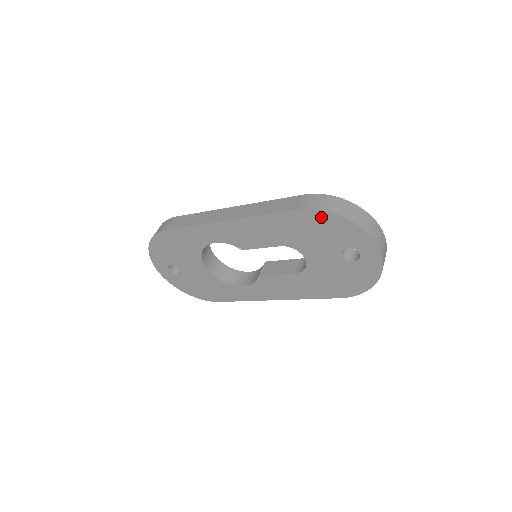
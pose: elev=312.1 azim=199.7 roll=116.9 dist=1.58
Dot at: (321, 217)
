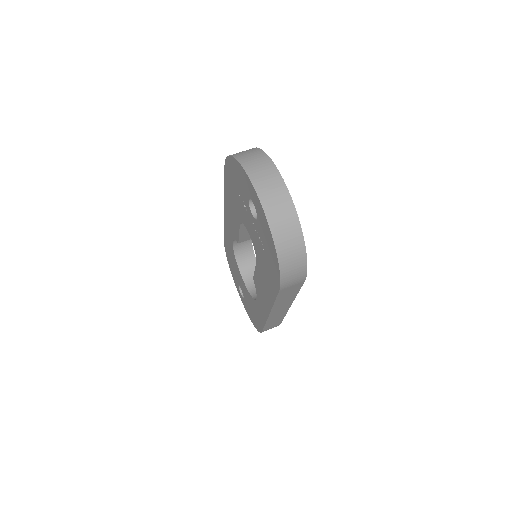
Dot at: (230, 167)
